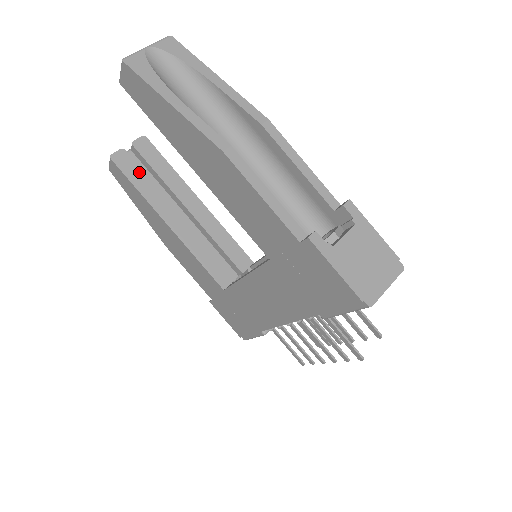
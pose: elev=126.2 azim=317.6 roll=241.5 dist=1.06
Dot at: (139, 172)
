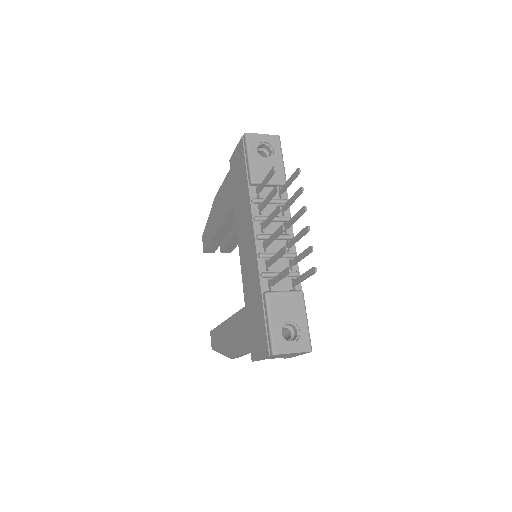
Dot at: occluded
